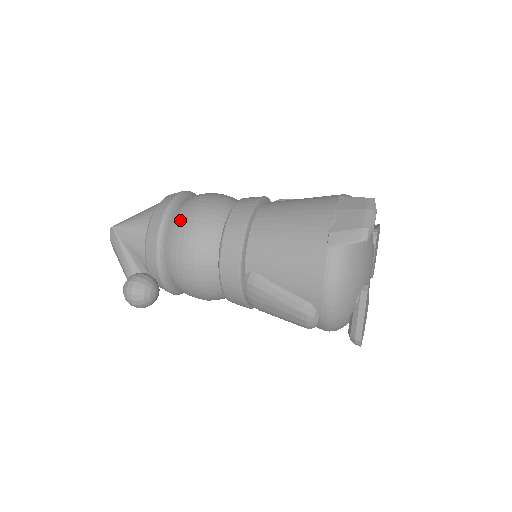
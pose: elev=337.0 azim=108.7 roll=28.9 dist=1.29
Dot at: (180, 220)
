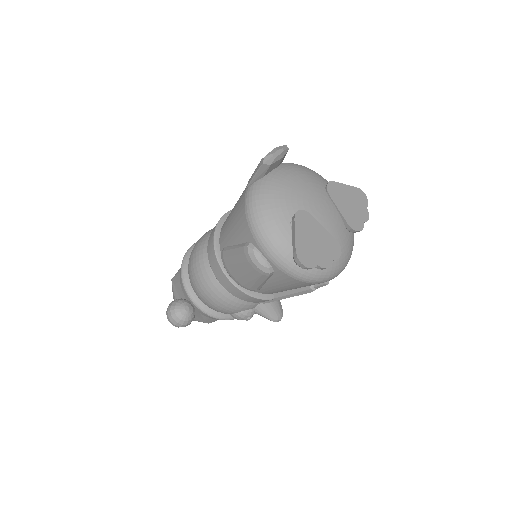
Dot at: occluded
